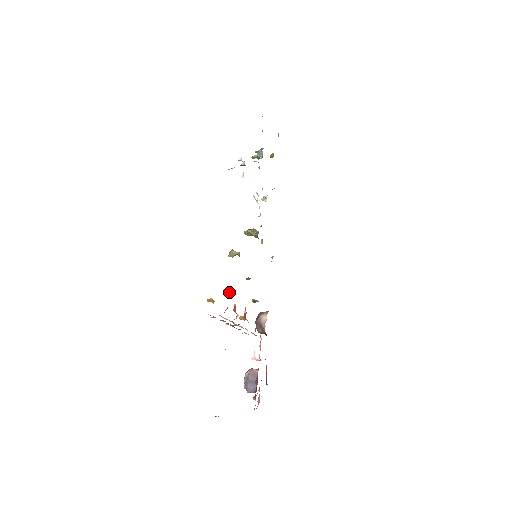
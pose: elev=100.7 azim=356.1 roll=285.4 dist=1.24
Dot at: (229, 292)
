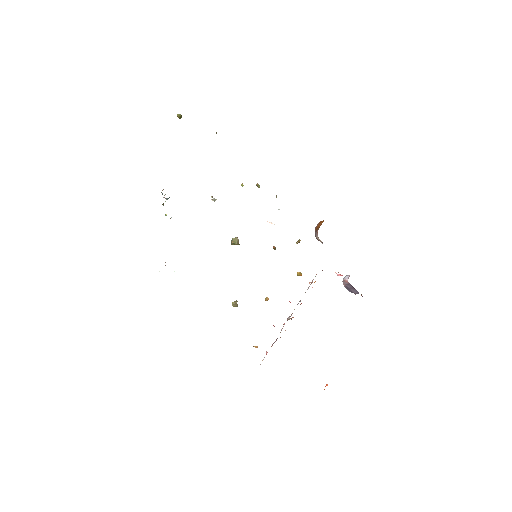
Dot at: occluded
